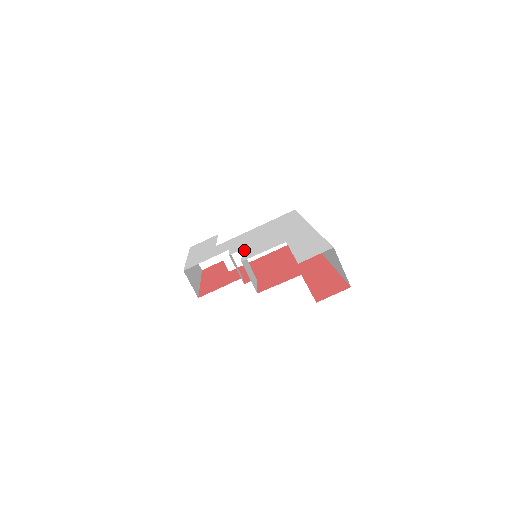
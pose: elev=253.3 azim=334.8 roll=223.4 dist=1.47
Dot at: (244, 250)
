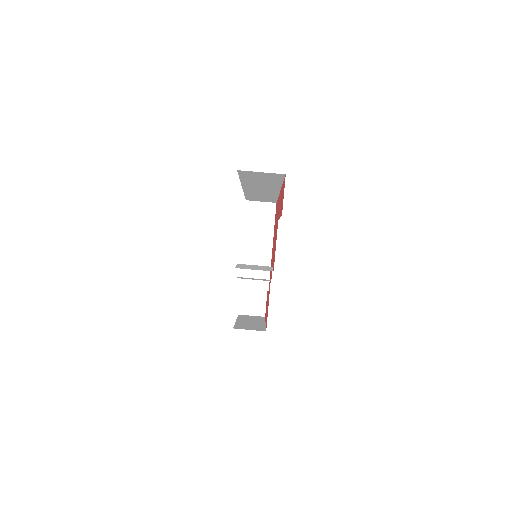
Dot at: occluded
